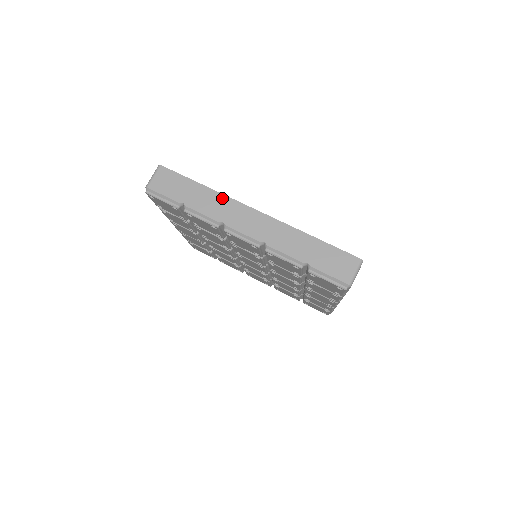
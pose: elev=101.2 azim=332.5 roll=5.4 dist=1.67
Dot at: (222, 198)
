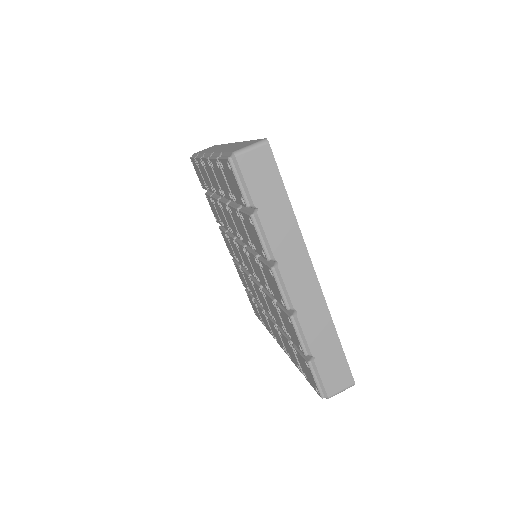
Dot at: occluded
